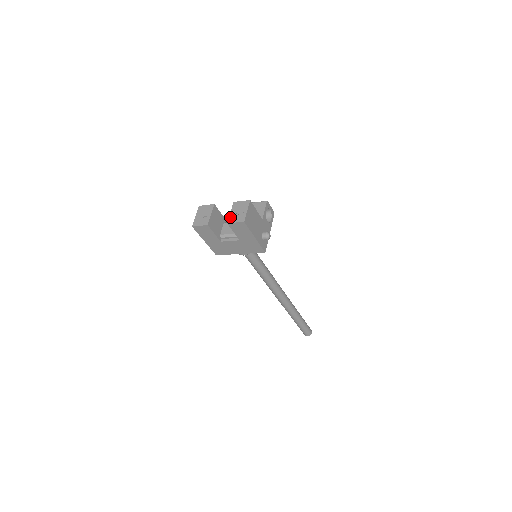
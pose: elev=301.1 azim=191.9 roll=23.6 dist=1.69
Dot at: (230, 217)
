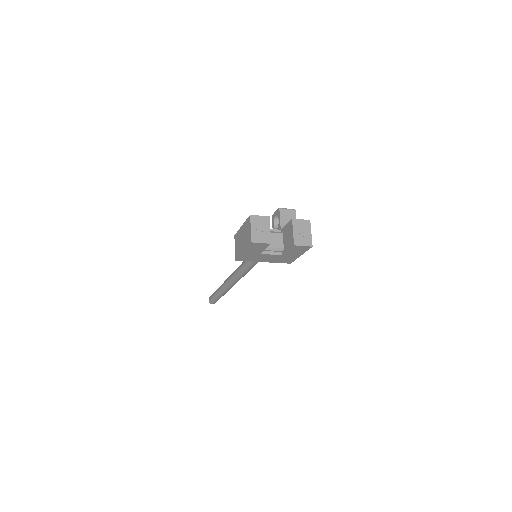
Dot at: (295, 238)
